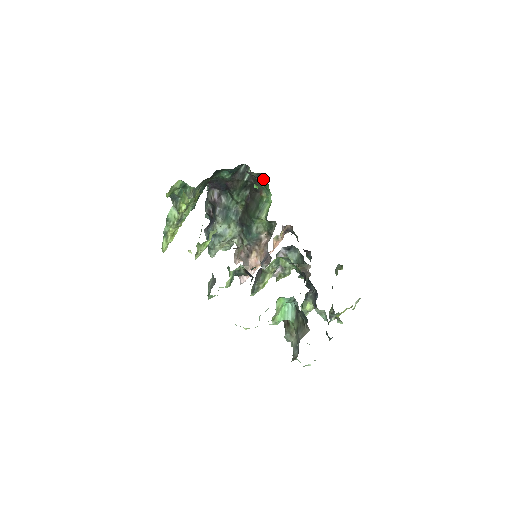
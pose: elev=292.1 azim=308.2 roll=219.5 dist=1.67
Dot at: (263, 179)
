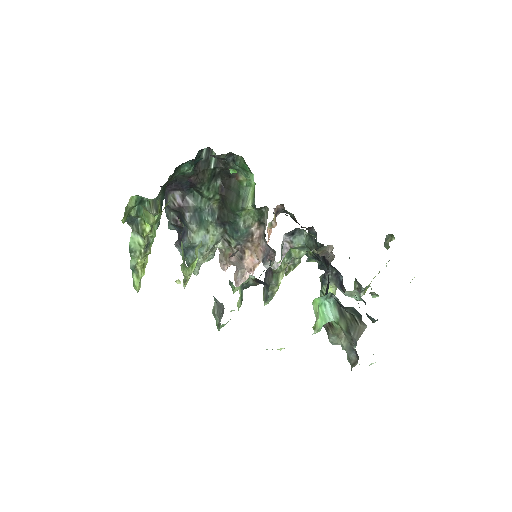
Dot at: (236, 159)
